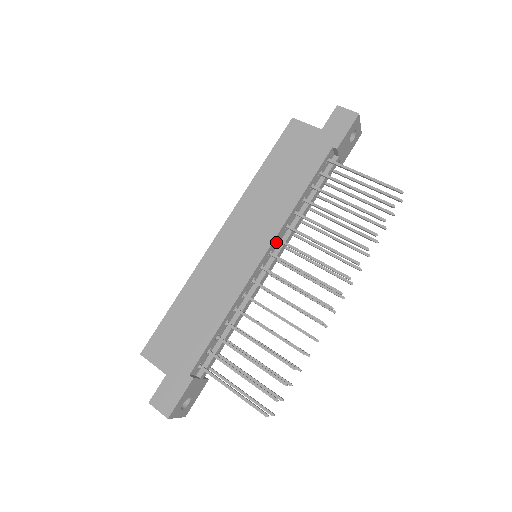
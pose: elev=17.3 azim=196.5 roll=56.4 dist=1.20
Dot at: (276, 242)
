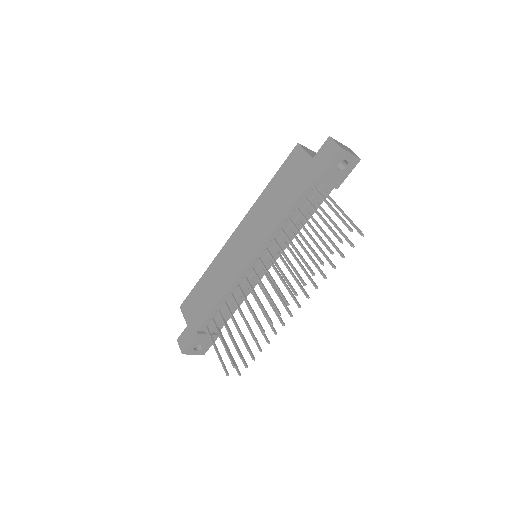
Dot at: (264, 250)
